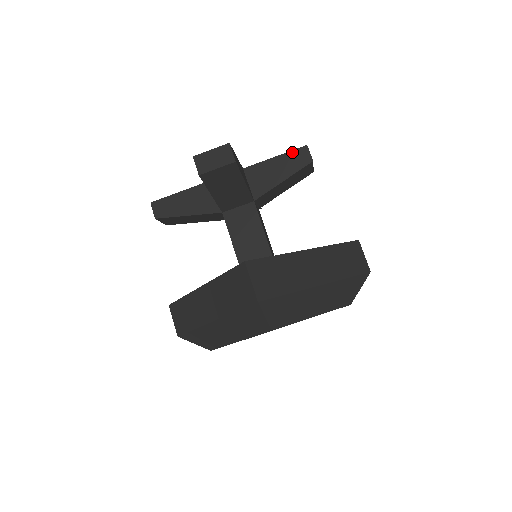
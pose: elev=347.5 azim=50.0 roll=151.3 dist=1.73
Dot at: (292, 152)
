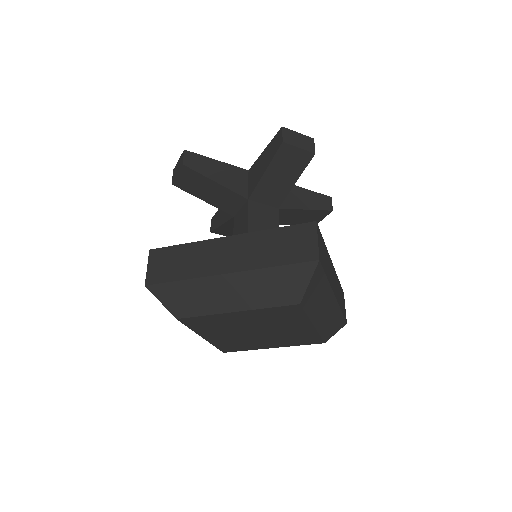
Dot at: (273, 139)
